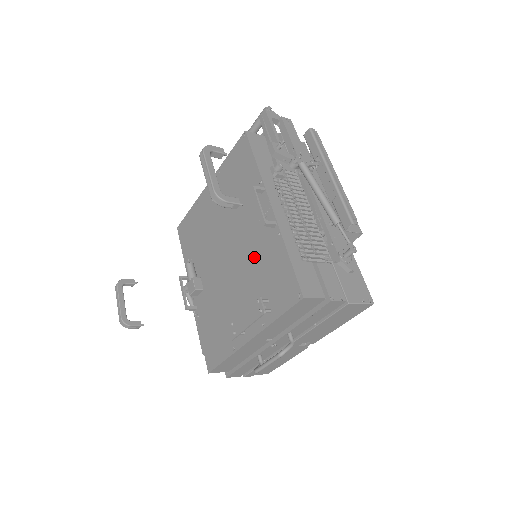
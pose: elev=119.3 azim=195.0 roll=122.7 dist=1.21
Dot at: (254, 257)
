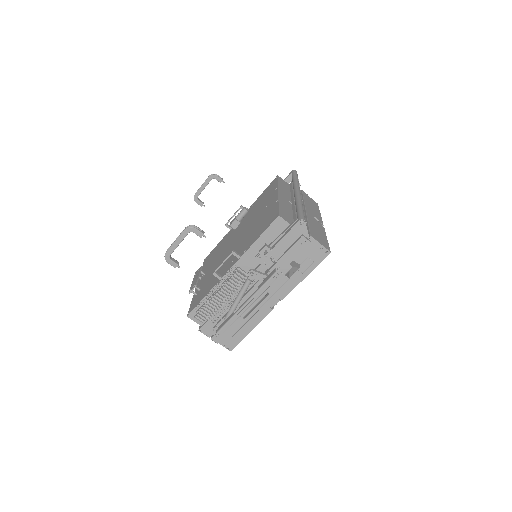
Dot at: (220, 268)
